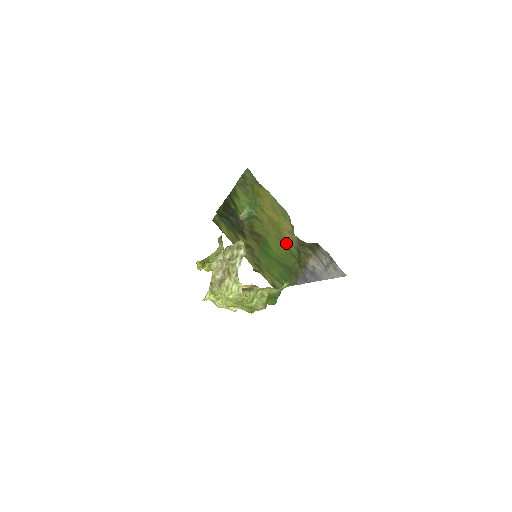
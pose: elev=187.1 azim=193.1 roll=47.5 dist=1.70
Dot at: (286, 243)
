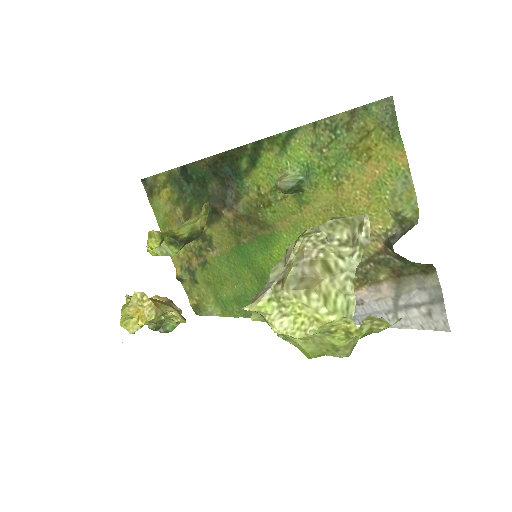
Dot at: occluded
